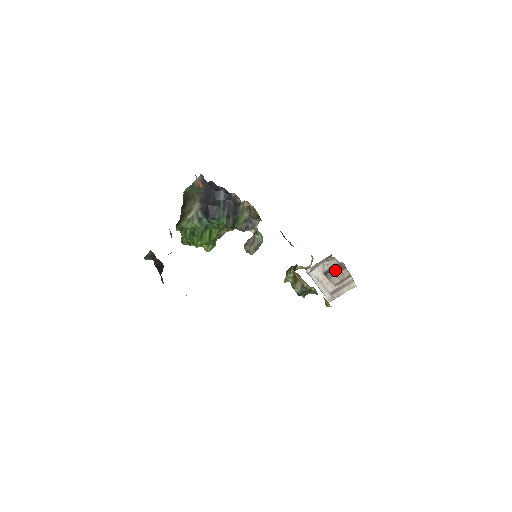
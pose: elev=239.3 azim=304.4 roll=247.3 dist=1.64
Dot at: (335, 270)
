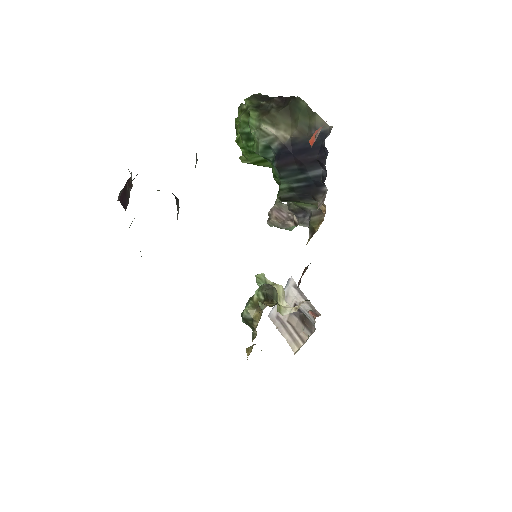
Dot at: (304, 319)
